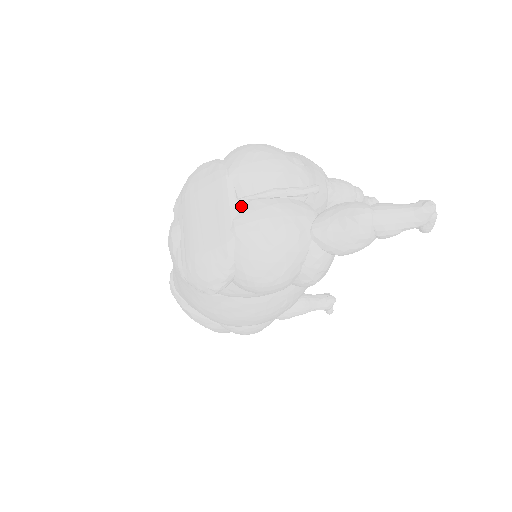
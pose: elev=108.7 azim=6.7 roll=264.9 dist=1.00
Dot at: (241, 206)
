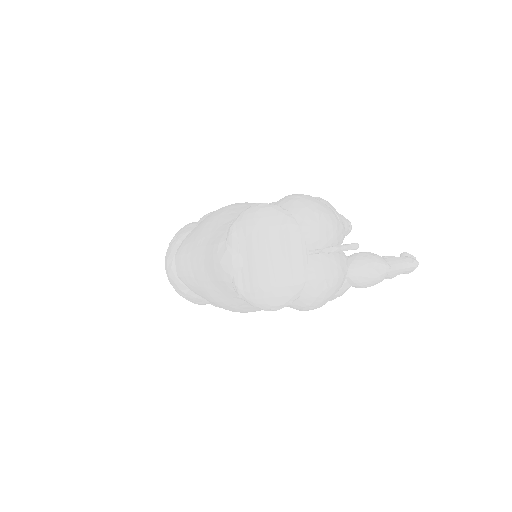
Dot at: (309, 256)
